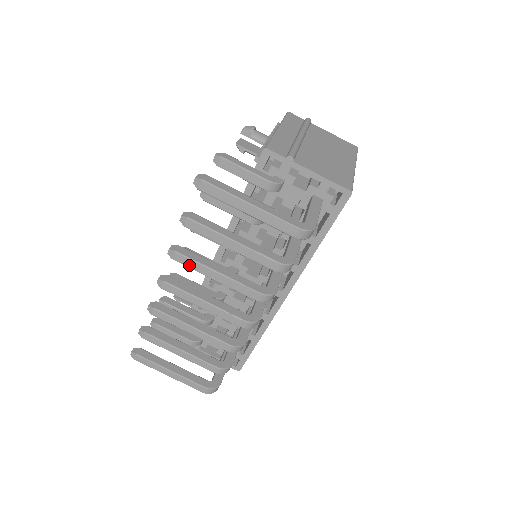
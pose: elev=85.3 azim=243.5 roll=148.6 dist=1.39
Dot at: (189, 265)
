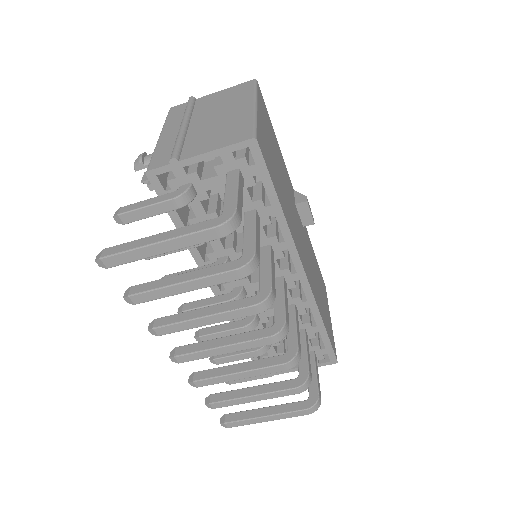
Dot at: (175, 330)
